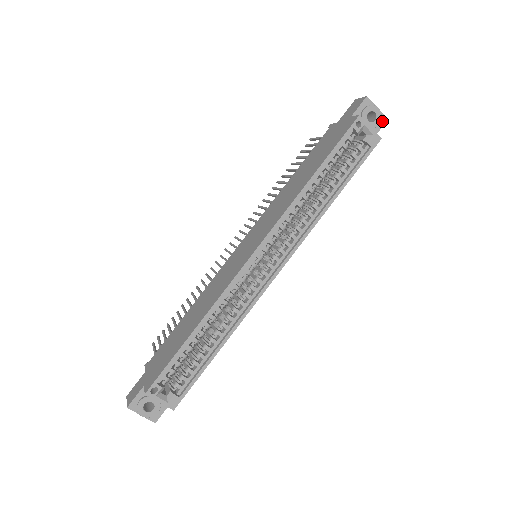
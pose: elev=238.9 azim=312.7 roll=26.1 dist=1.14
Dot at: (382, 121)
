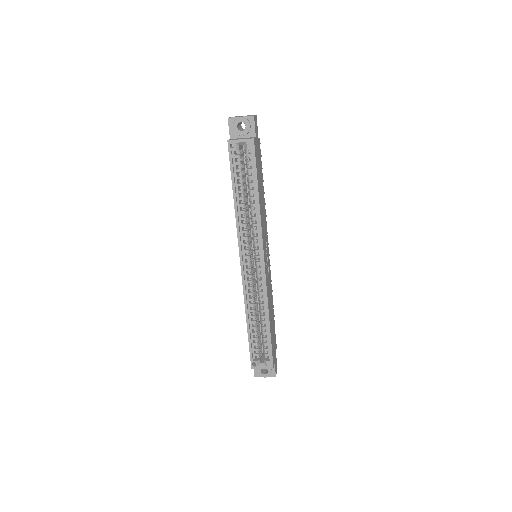
Dot at: (251, 121)
